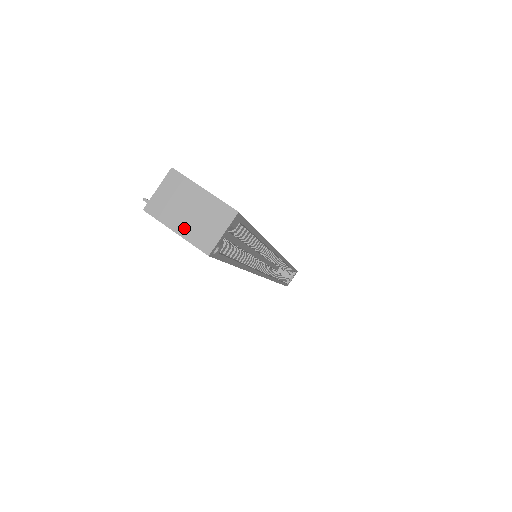
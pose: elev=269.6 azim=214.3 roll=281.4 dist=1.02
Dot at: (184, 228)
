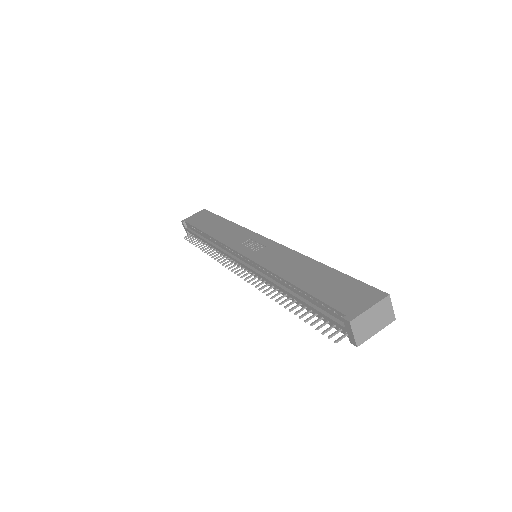
Dot at: (378, 327)
